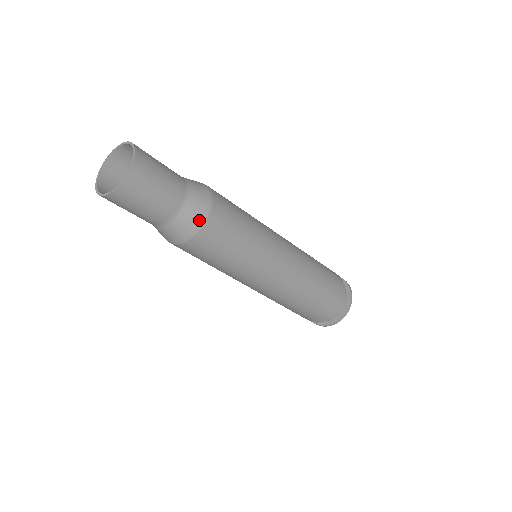
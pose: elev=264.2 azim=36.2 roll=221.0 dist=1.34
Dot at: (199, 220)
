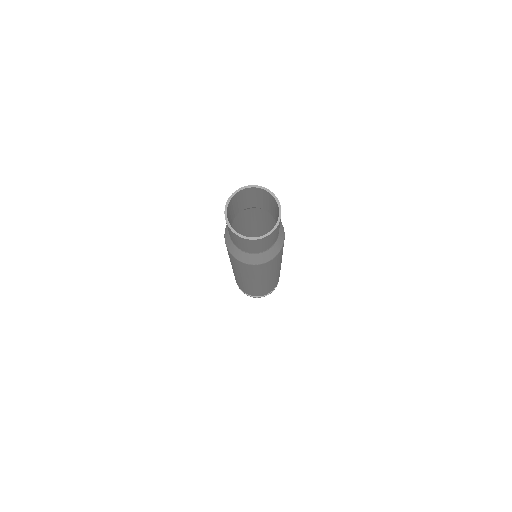
Dot at: (273, 256)
